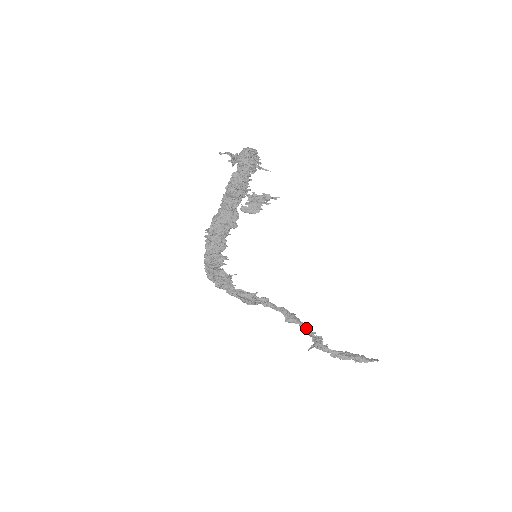
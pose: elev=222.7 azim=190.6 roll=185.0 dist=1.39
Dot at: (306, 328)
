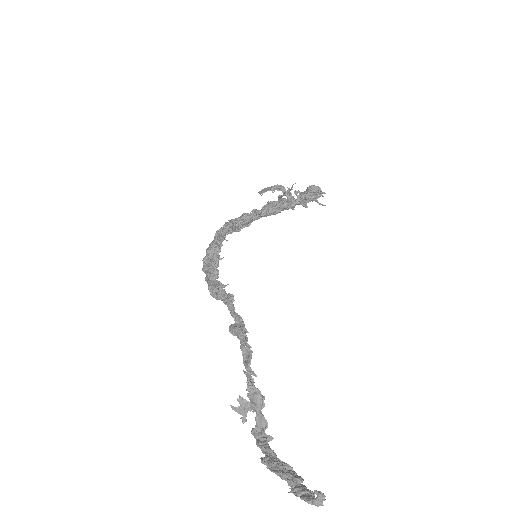
Dot at: (247, 357)
